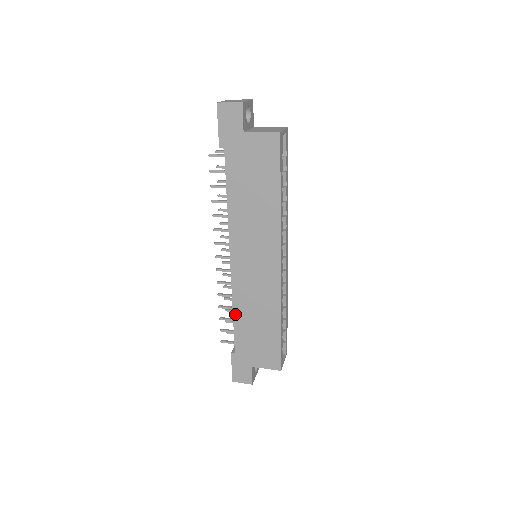
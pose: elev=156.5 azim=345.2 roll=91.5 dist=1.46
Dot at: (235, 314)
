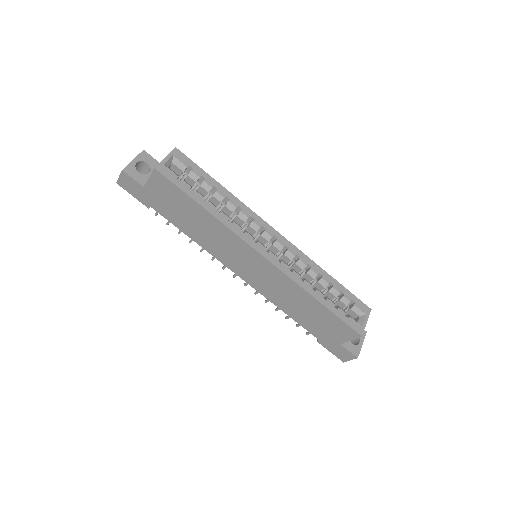
Dot at: (285, 311)
